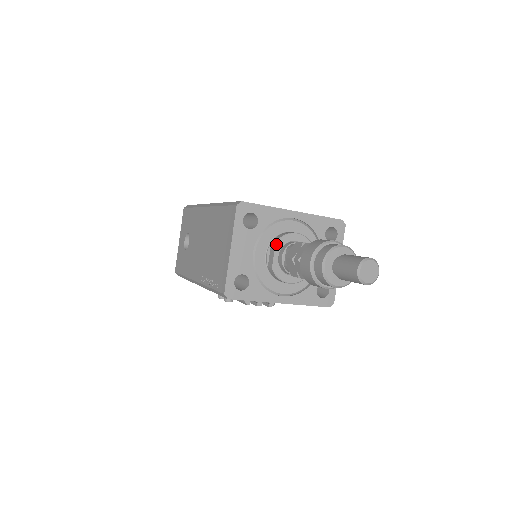
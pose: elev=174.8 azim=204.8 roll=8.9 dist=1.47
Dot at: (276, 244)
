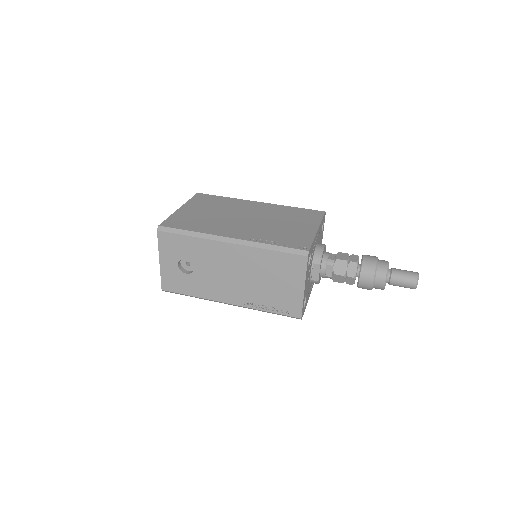
Dot at: (320, 265)
